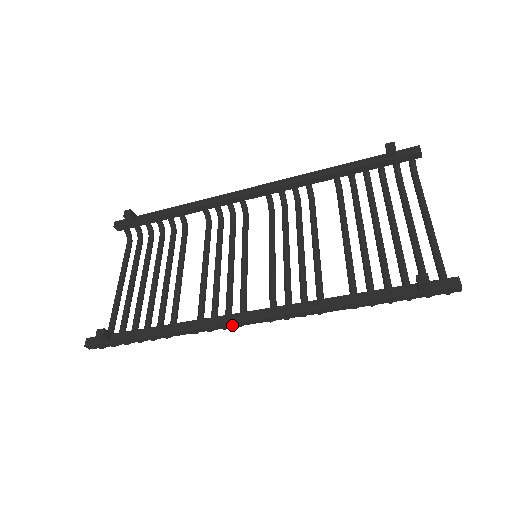
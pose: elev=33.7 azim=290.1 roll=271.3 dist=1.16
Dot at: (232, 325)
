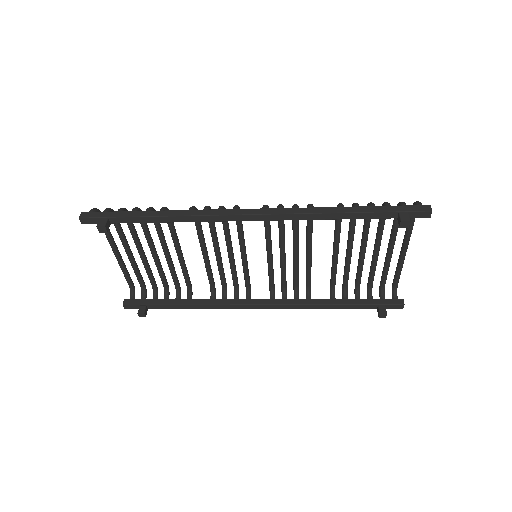
Dot at: (246, 306)
